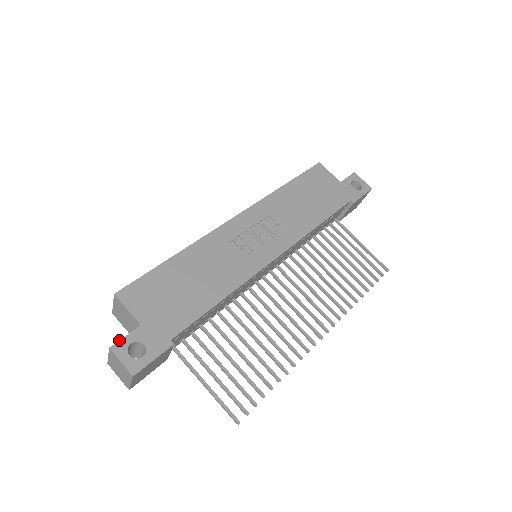
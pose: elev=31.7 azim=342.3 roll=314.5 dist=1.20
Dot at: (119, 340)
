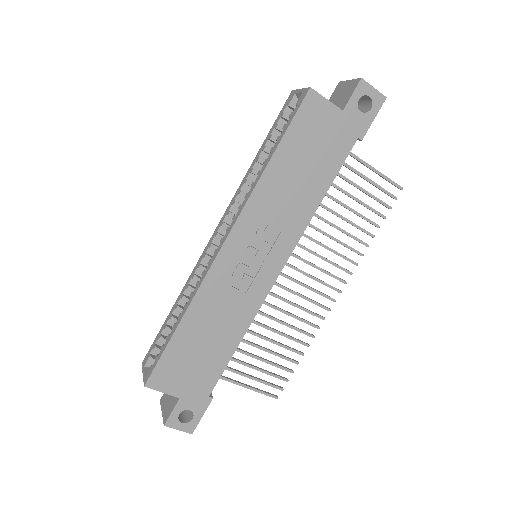
Dot at: (168, 417)
